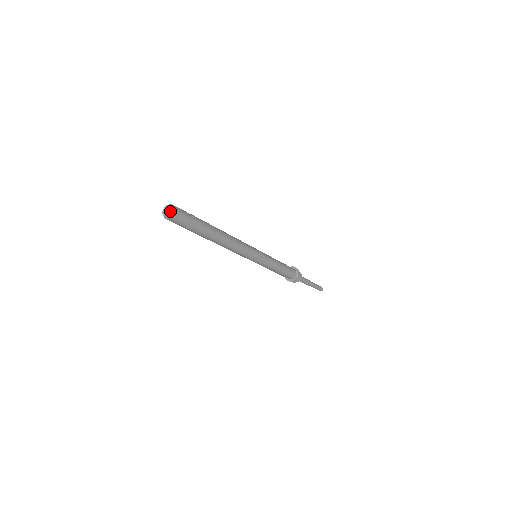
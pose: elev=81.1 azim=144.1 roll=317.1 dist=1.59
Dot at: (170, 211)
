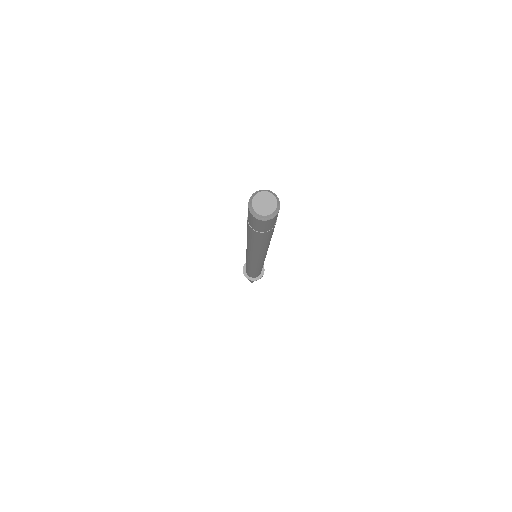
Dot at: (274, 208)
